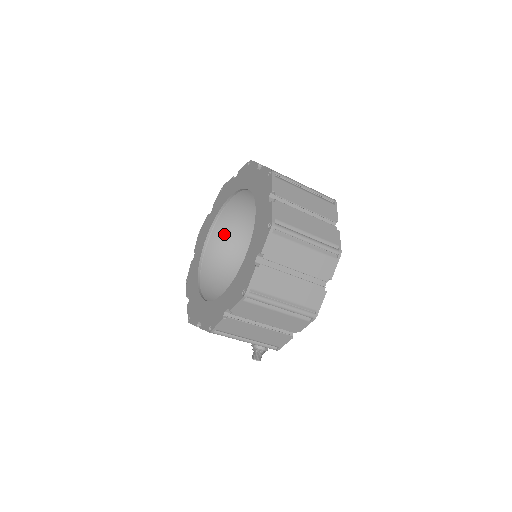
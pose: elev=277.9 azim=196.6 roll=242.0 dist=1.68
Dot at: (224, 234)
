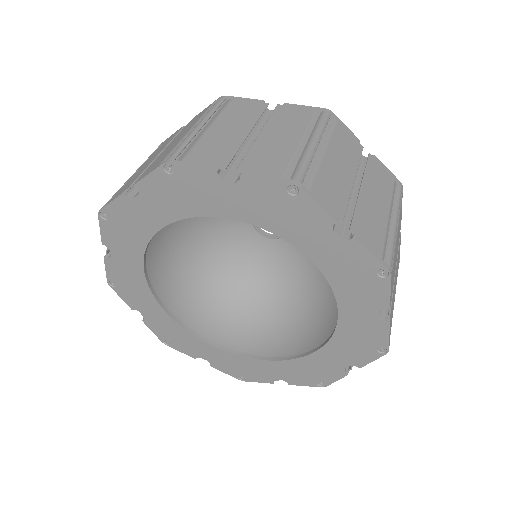
Dot at: occluded
